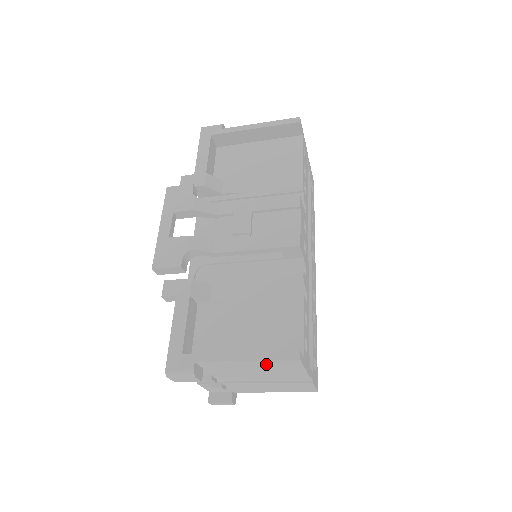
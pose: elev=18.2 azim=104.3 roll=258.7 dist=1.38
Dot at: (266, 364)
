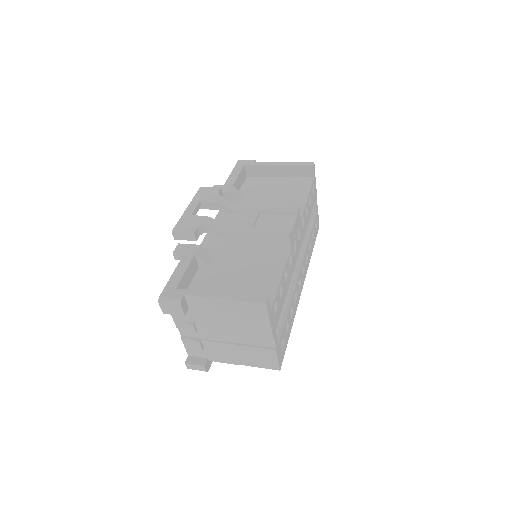
Dot at: (239, 308)
